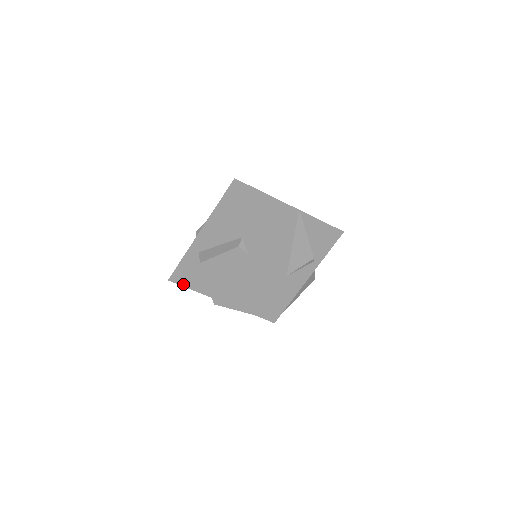
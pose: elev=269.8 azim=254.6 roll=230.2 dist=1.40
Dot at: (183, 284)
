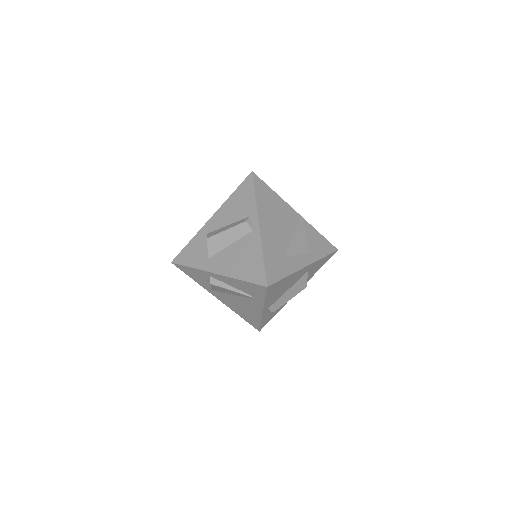
Dot at: (185, 264)
